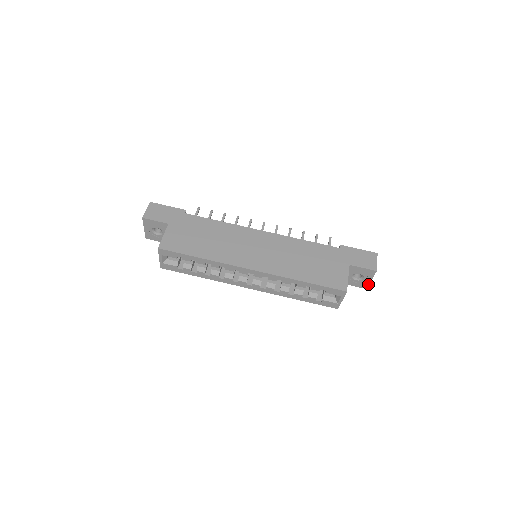
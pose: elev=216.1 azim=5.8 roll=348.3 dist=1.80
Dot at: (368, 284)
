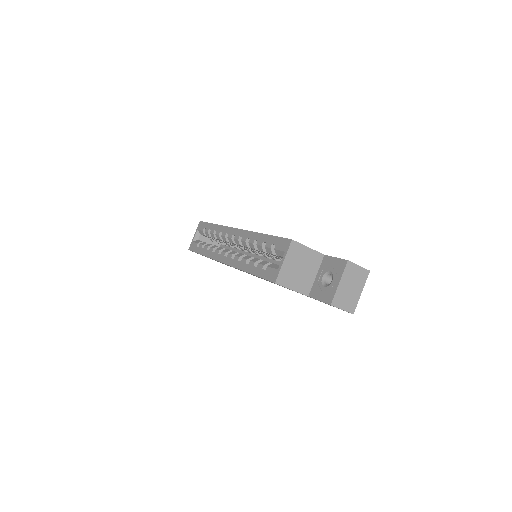
Dot at: (335, 293)
